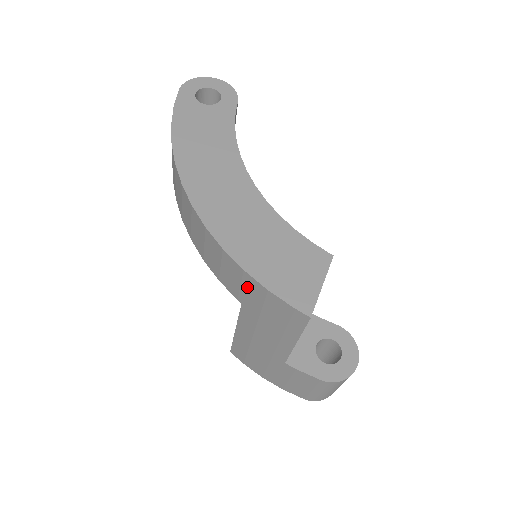
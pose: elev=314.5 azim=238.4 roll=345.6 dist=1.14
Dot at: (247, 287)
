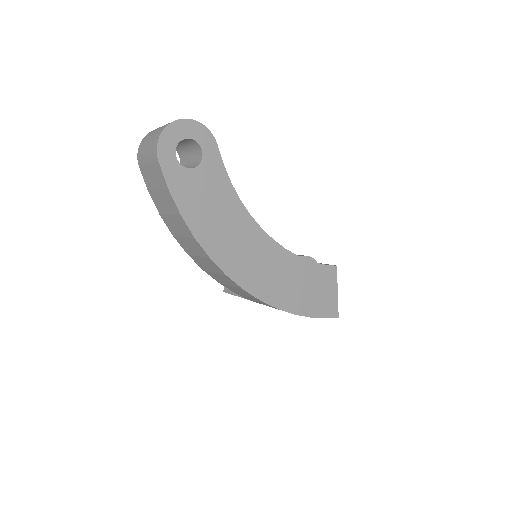
Dot at: occluded
